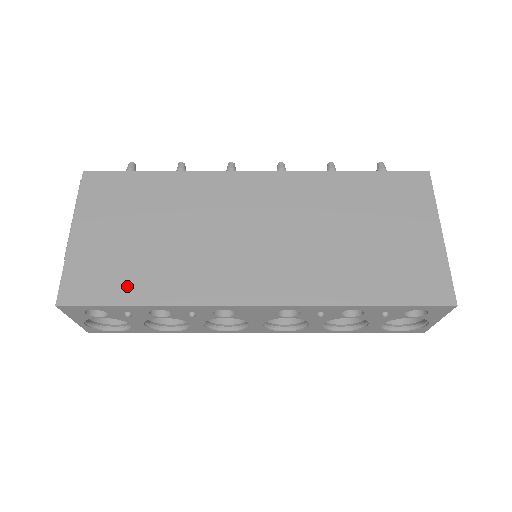
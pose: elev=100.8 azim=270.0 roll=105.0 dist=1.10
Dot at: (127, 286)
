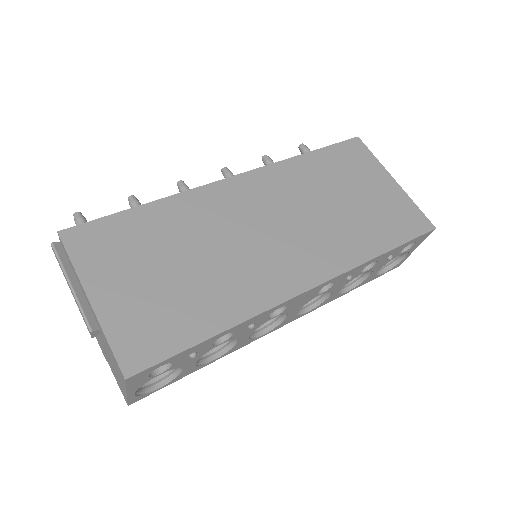
Dot at: (187, 325)
